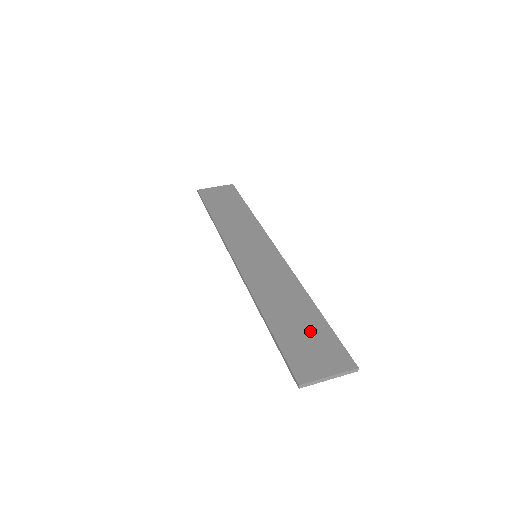
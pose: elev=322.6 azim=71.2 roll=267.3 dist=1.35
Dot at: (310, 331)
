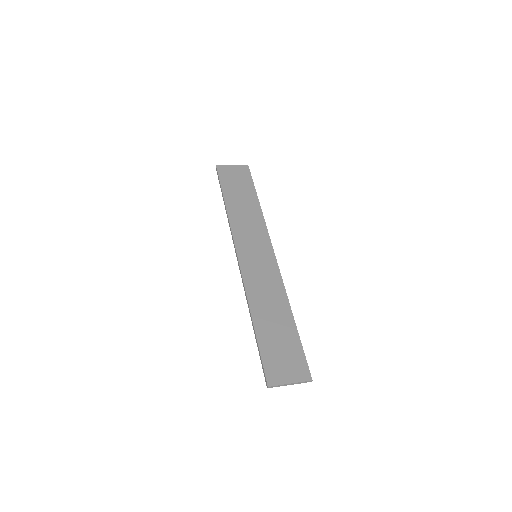
Dot at: (285, 341)
